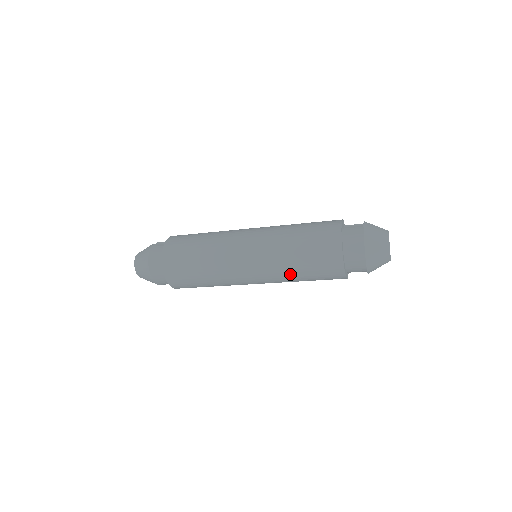
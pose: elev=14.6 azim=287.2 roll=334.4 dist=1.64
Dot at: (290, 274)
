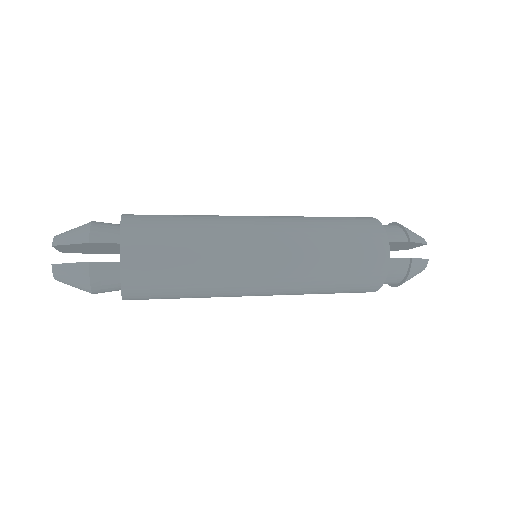
Dot at: occluded
